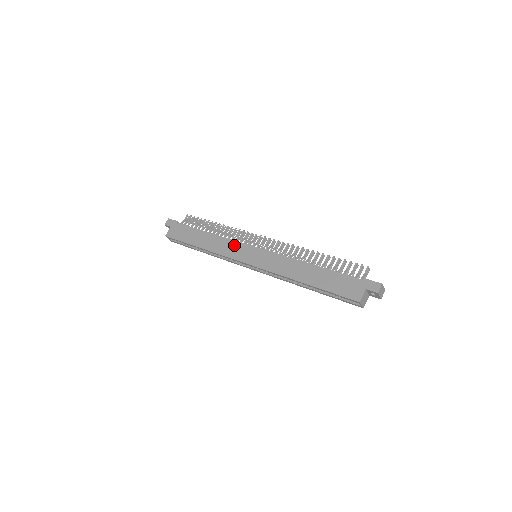
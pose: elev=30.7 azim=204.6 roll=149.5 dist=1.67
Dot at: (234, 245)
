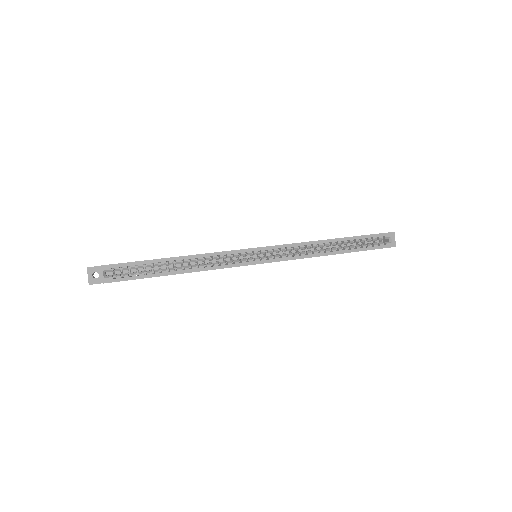
Dot at: occluded
